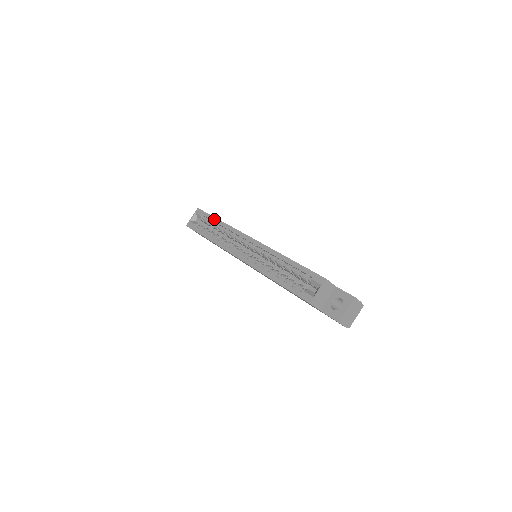
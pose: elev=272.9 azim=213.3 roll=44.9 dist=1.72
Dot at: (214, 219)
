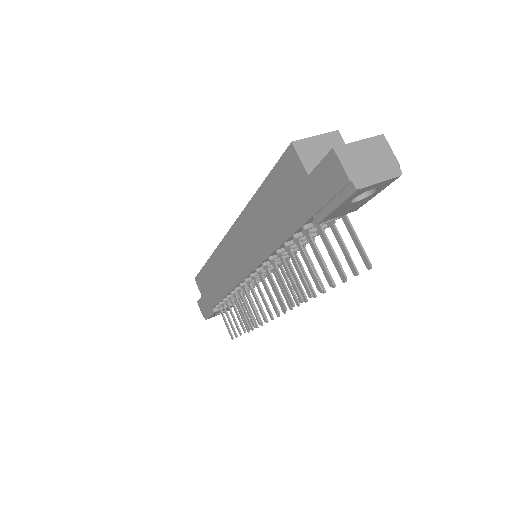
Dot at: occluded
